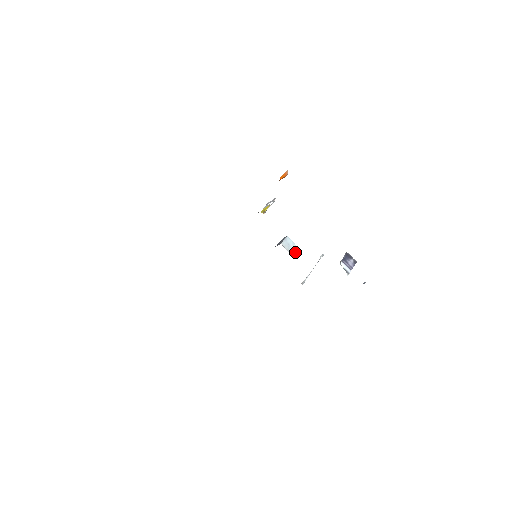
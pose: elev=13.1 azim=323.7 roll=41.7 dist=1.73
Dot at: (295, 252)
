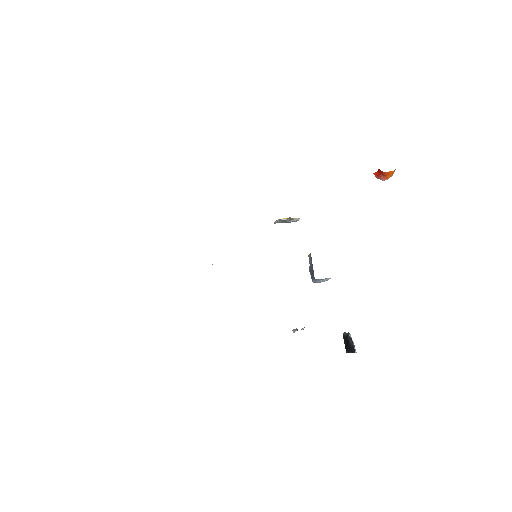
Dot at: occluded
